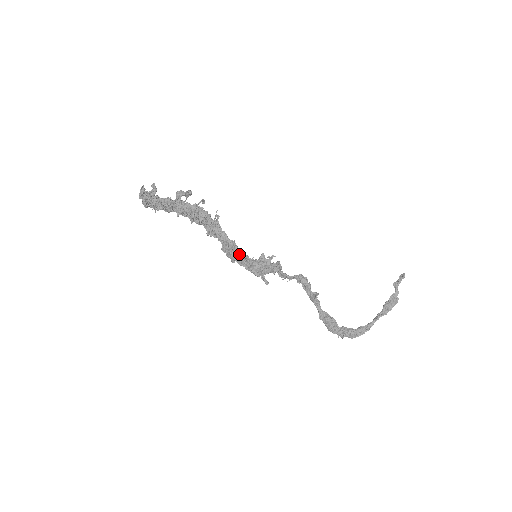
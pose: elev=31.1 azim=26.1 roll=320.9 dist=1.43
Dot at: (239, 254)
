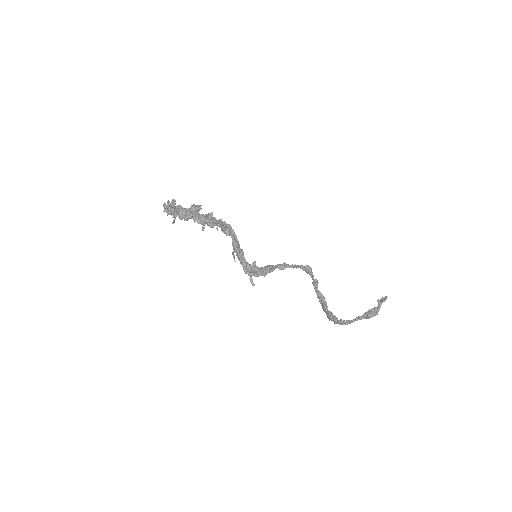
Dot at: (240, 255)
